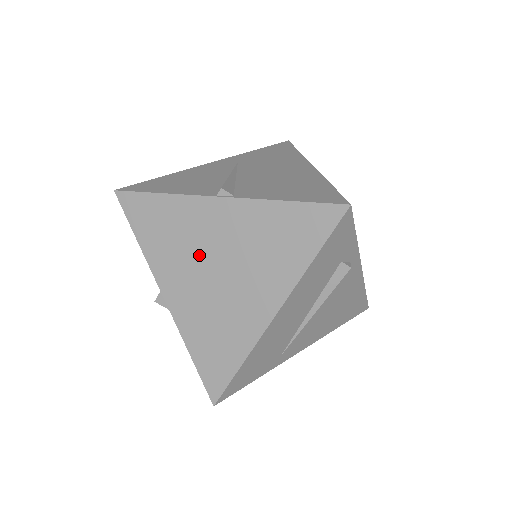
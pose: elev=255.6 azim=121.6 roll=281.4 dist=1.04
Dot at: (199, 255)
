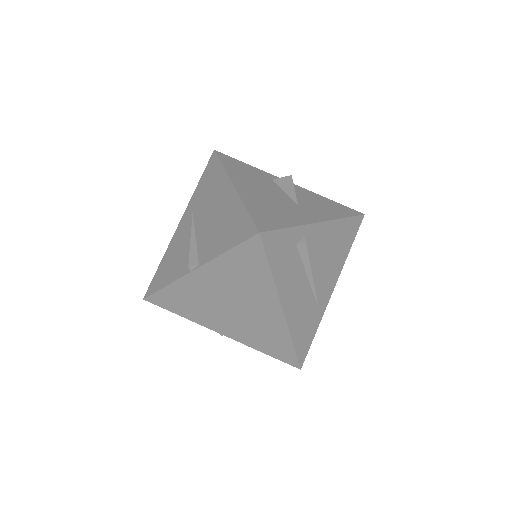
Dot at: (215, 305)
